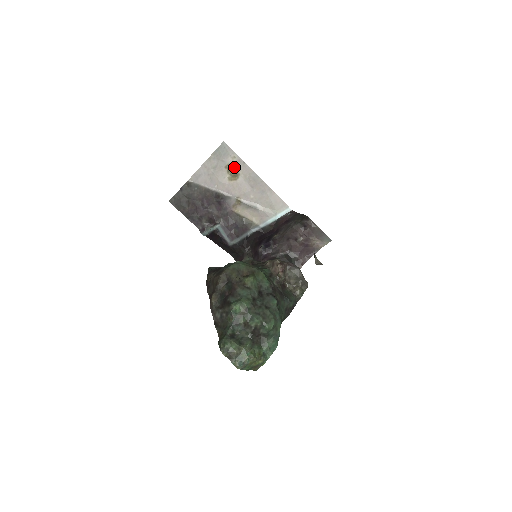
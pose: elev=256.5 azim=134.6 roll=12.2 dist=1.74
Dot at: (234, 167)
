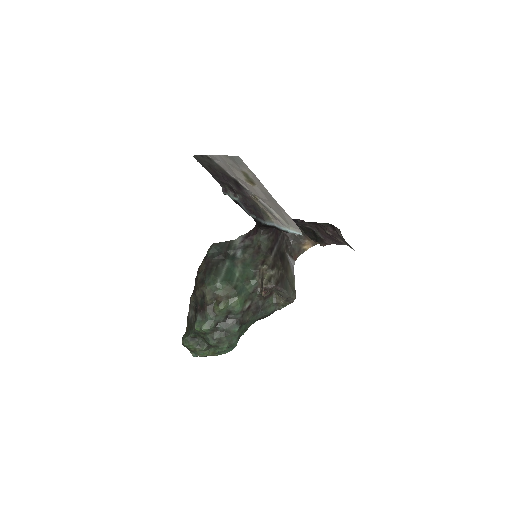
Dot at: (250, 177)
